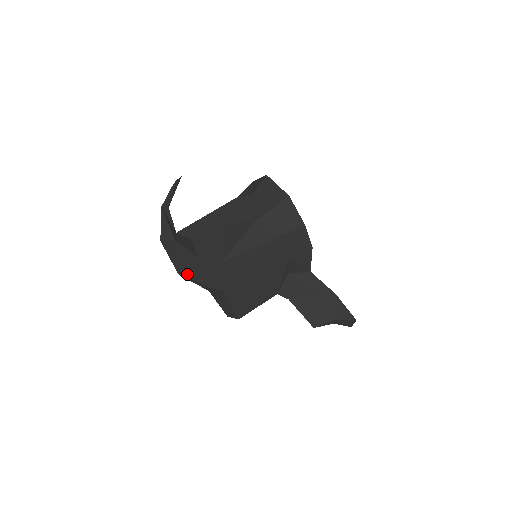
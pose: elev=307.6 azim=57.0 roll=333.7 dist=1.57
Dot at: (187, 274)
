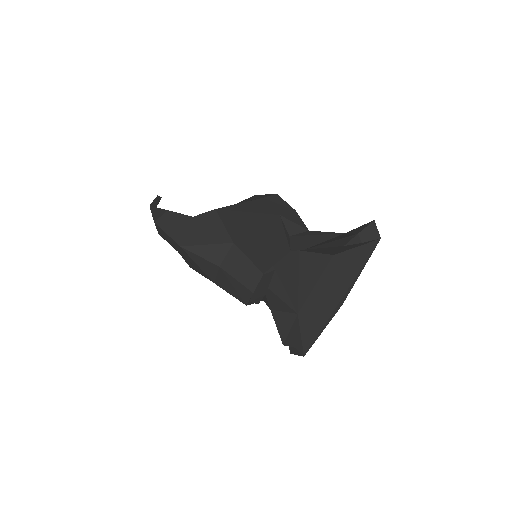
Dot at: (188, 241)
